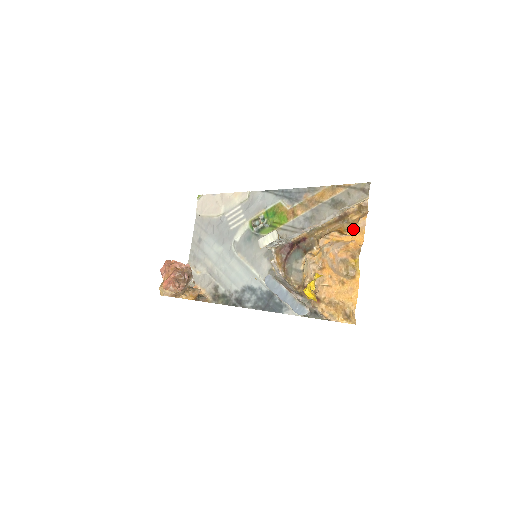
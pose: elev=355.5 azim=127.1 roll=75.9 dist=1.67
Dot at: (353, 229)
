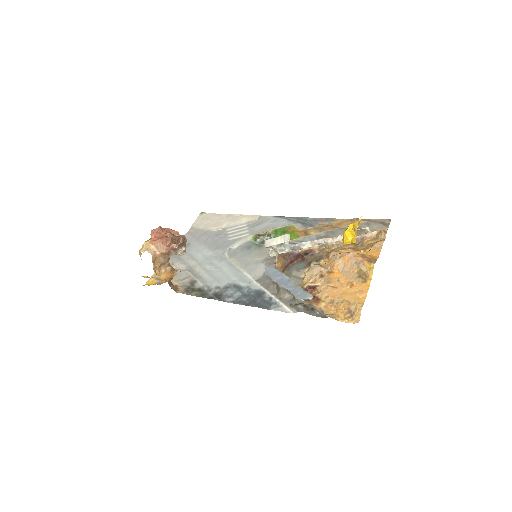
Dot at: (367, 250)
